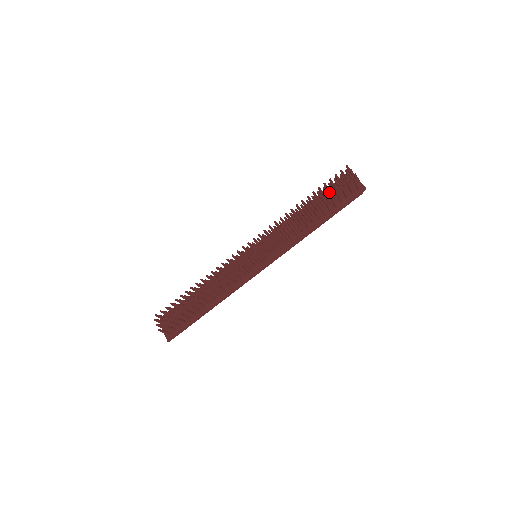
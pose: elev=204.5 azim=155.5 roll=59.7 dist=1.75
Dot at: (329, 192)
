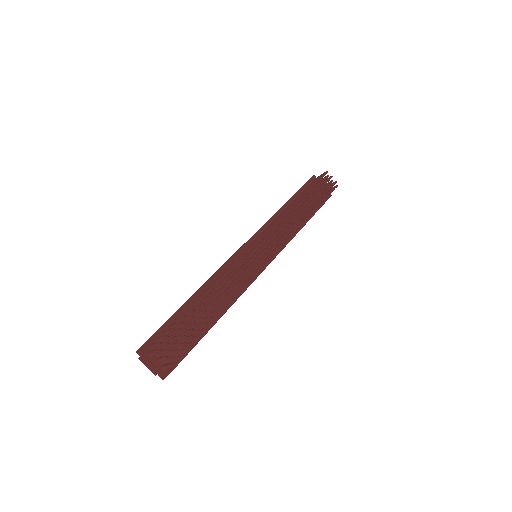
Dot at: occluded
